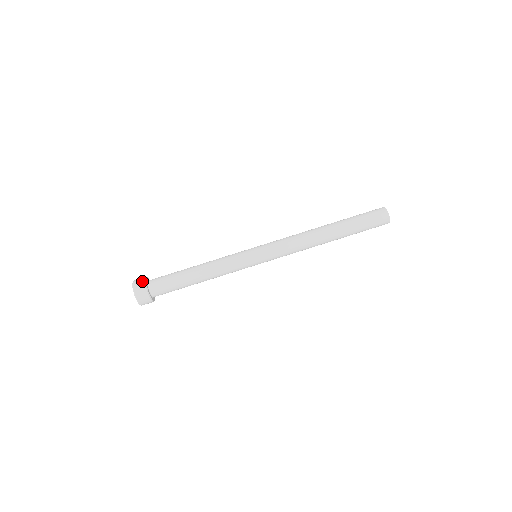
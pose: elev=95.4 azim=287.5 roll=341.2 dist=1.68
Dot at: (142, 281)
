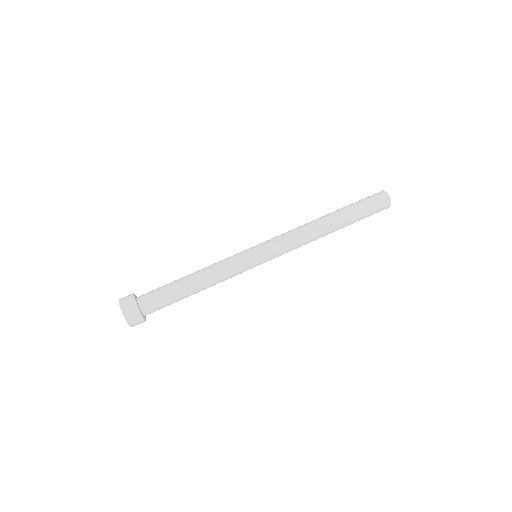
Dot at: occluded
